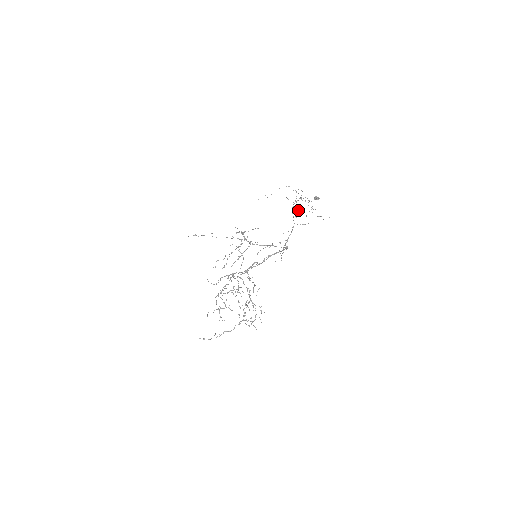
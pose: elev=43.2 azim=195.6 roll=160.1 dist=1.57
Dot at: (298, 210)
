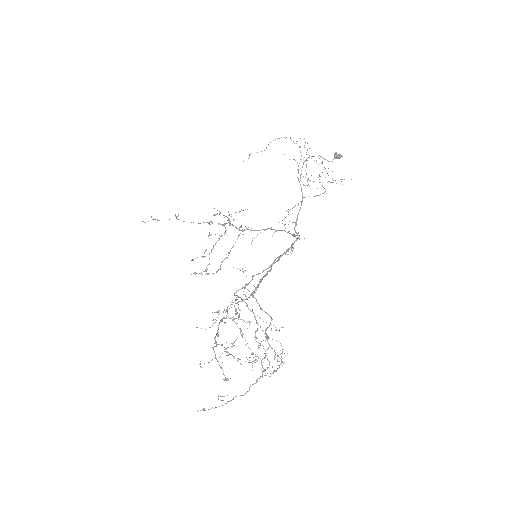
Dot at: (306, 174)
